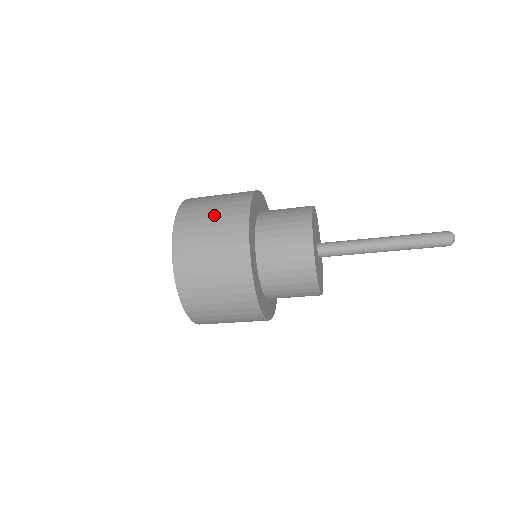
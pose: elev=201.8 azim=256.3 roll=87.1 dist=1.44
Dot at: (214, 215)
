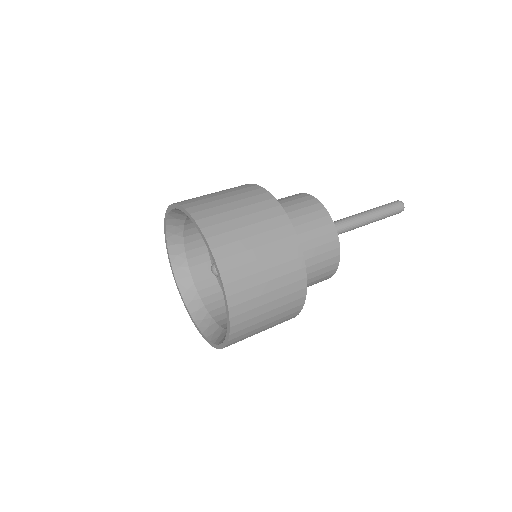
Dot at: occluded
